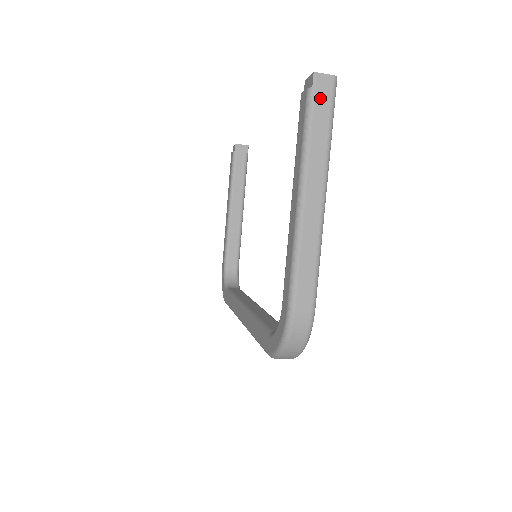
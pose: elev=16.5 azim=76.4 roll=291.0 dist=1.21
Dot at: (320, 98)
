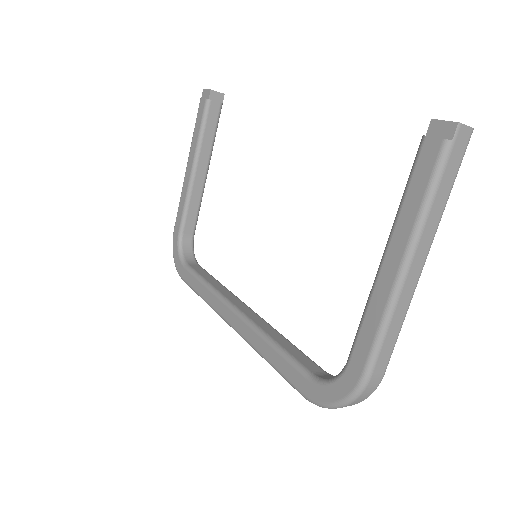
Dot at: (455, 154)
